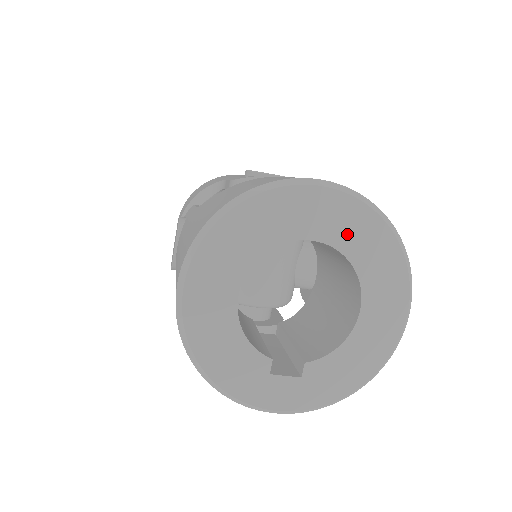
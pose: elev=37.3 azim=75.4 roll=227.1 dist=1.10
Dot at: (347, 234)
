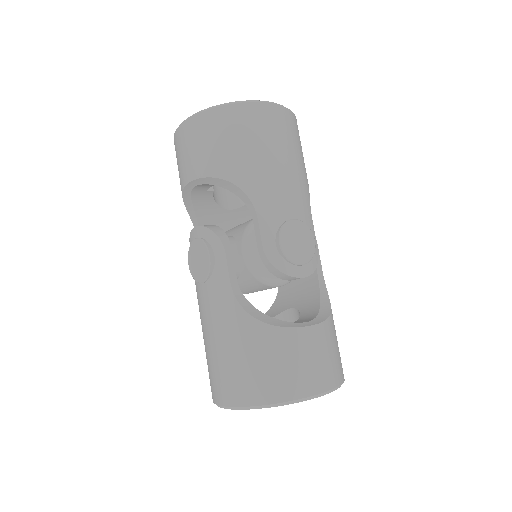
Dot at: occluded
